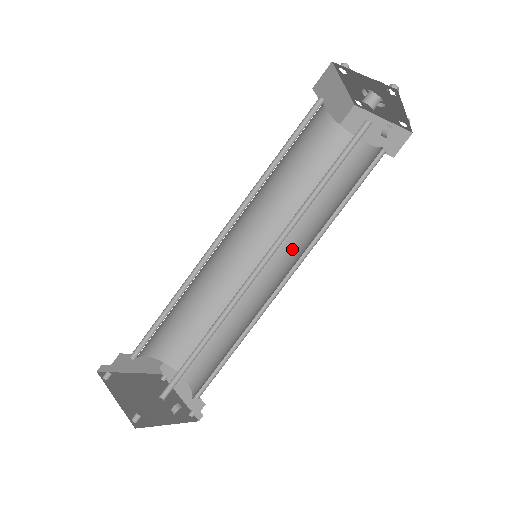
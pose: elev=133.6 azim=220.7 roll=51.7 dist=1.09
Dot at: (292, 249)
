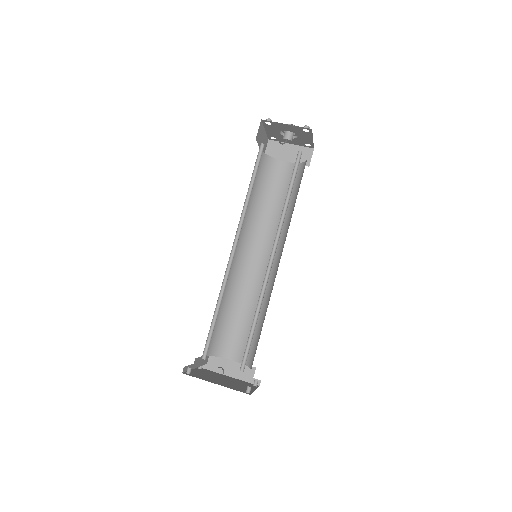
Dot at: occluded
